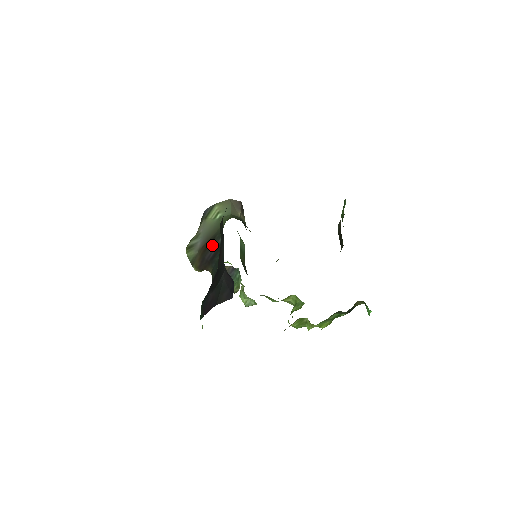
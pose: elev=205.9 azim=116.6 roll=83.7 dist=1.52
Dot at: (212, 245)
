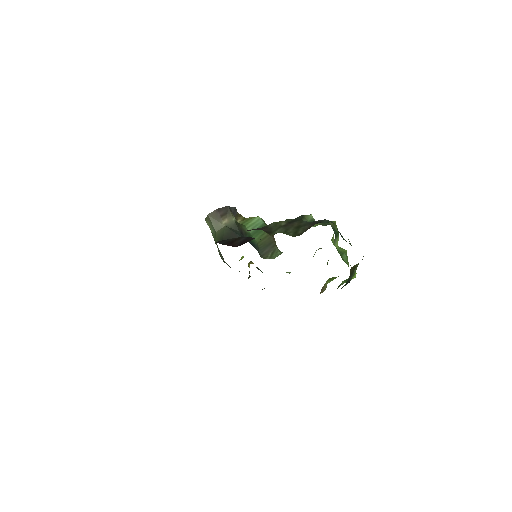
Dot at: occluded
